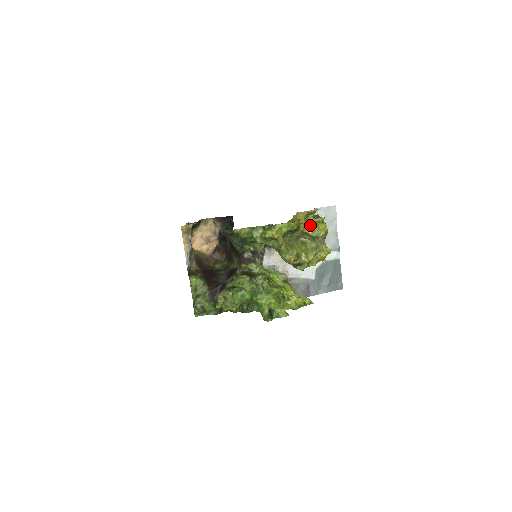
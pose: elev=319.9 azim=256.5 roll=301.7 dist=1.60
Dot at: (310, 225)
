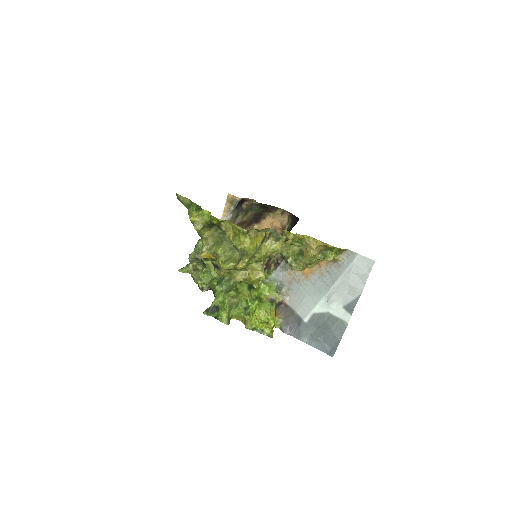
Dot at: (234, 230)
